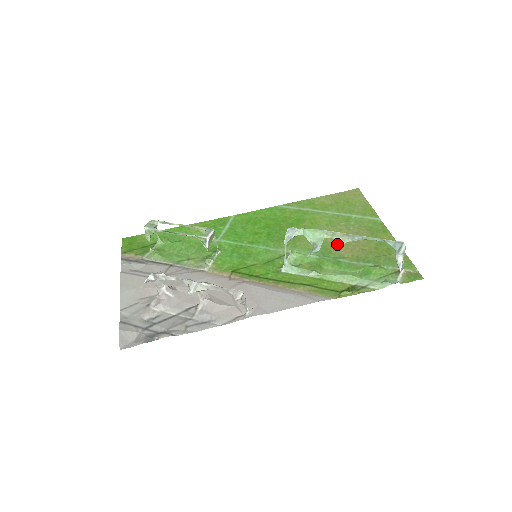
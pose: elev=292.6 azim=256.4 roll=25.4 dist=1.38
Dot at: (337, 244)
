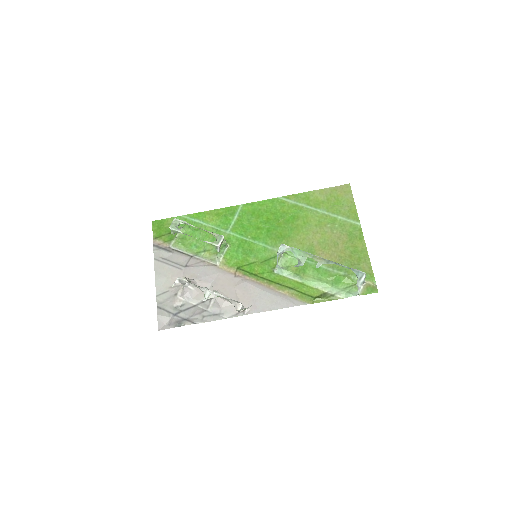
Dot at: (320, 248)
